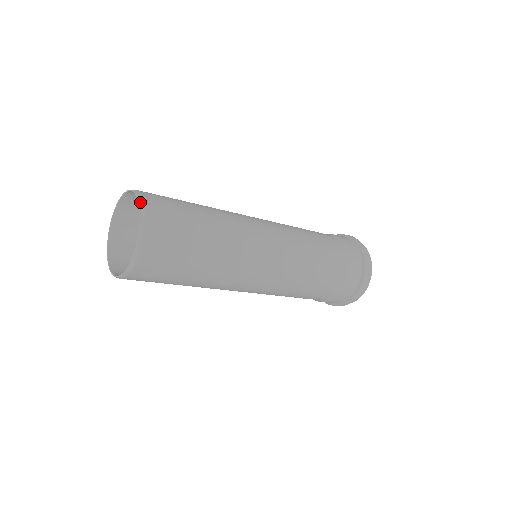
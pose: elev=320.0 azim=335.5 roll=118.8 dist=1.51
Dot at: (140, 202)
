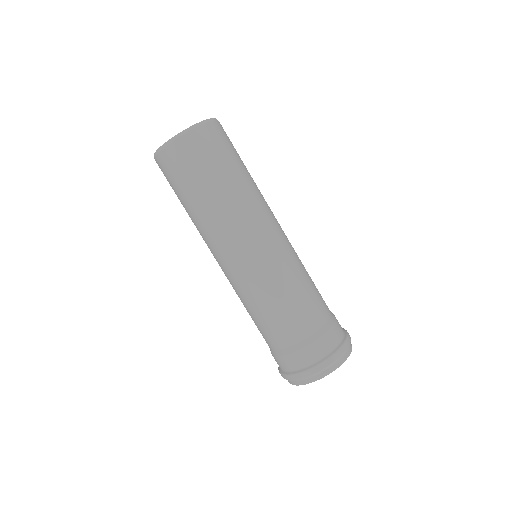
Dot at: occluded
